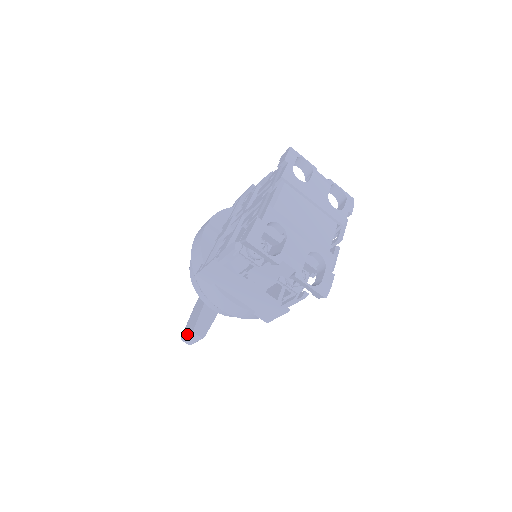
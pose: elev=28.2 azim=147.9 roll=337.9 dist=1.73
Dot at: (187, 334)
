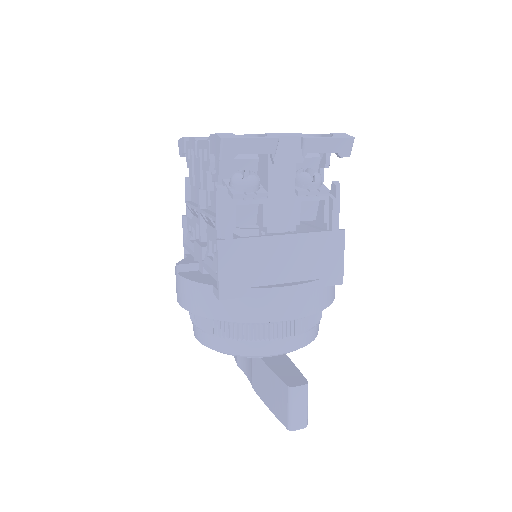
Dot at: (287, 407)
